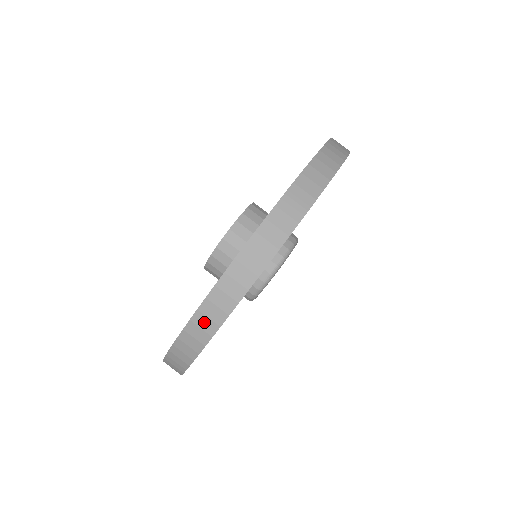
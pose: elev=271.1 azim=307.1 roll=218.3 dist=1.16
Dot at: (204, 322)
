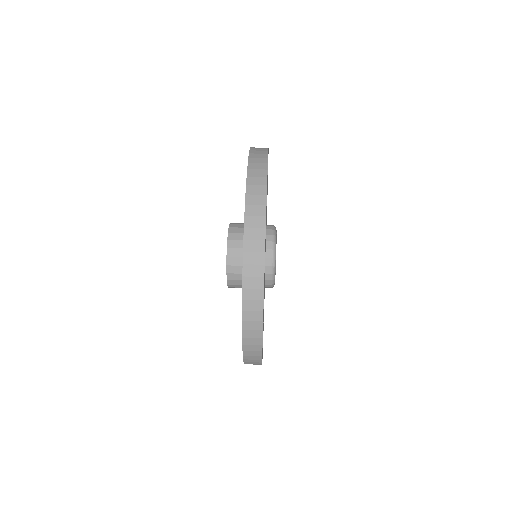
Dot at: (251, 334)
